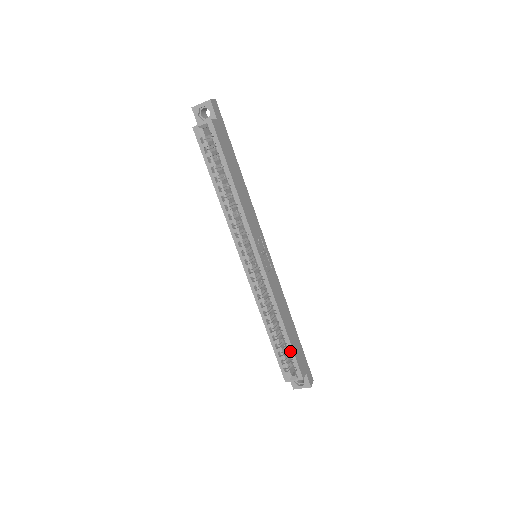
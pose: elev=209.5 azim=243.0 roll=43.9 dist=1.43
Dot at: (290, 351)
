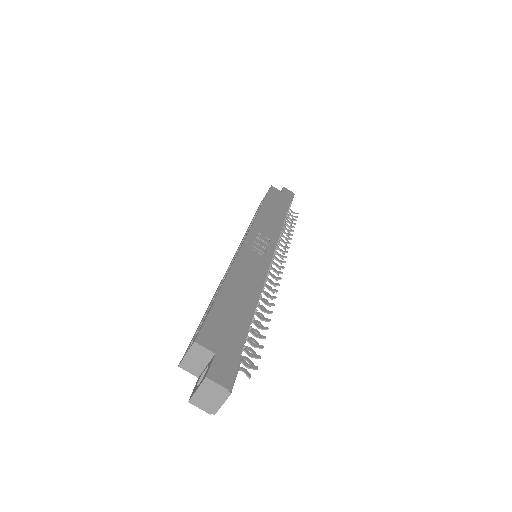
Dot at: (209, 310)
